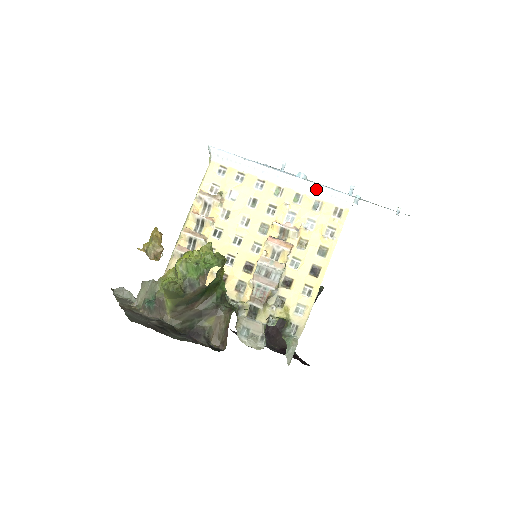
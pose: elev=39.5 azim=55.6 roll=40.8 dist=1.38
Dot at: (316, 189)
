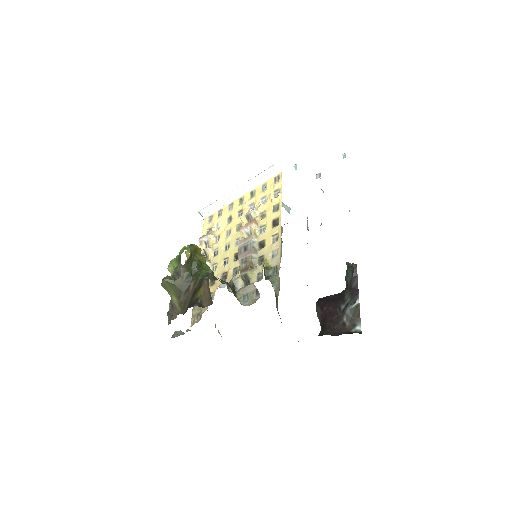
Dot at: (258, 179)
